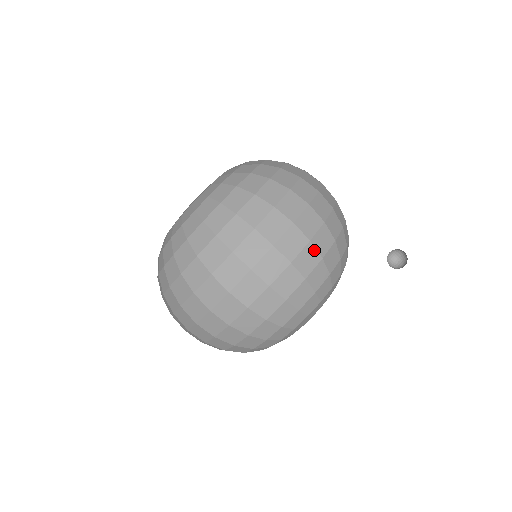
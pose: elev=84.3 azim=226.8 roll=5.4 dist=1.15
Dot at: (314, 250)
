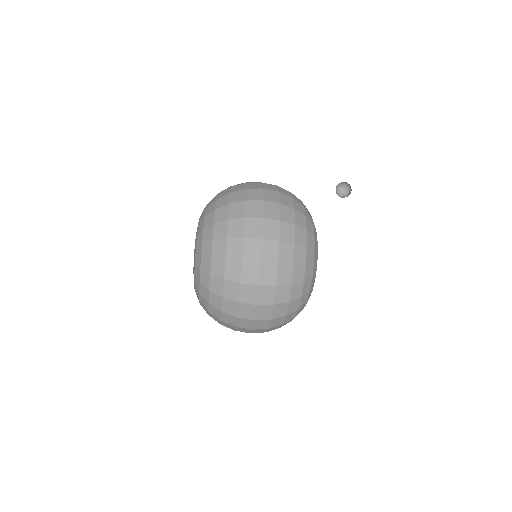
Dot at: (286, 223)
